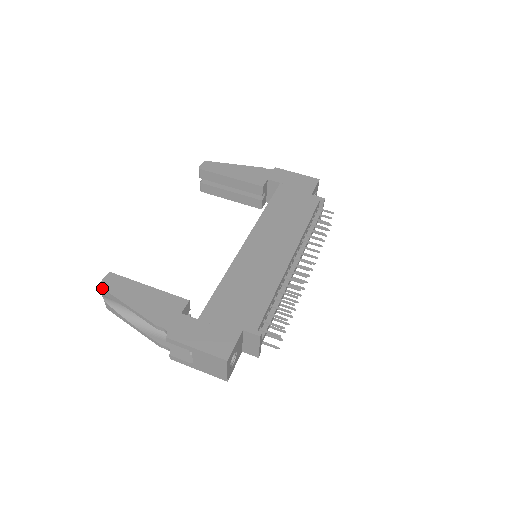
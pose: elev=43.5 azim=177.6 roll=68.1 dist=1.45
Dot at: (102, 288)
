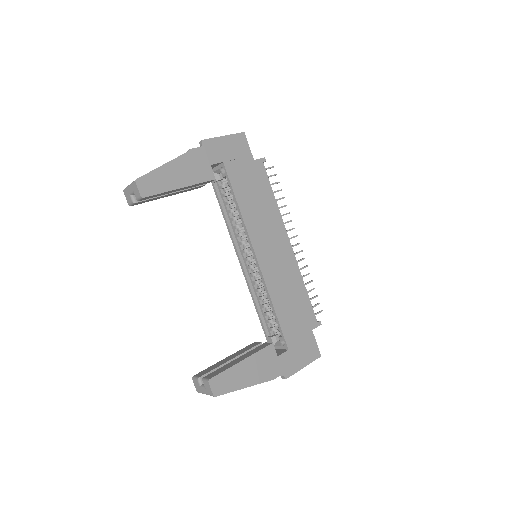
Dot at: occluded
